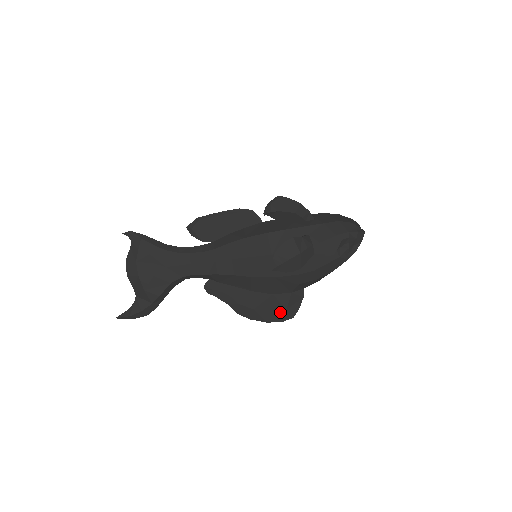
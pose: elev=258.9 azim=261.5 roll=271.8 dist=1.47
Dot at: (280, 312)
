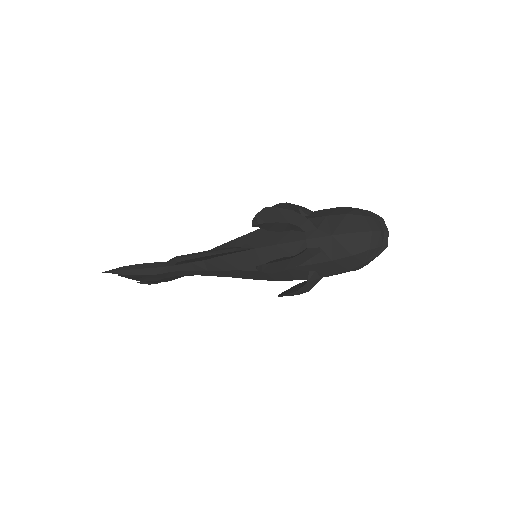
Dot at: occluded
